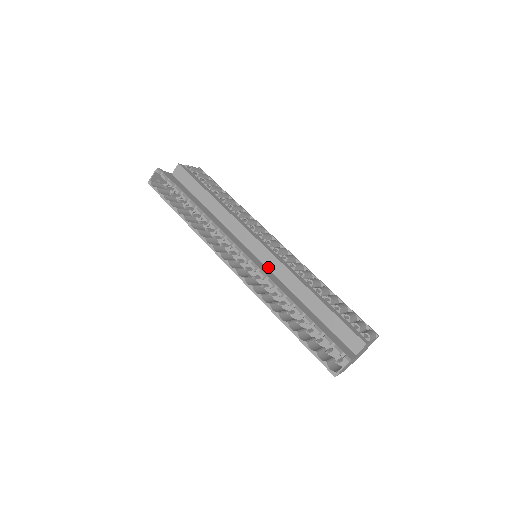
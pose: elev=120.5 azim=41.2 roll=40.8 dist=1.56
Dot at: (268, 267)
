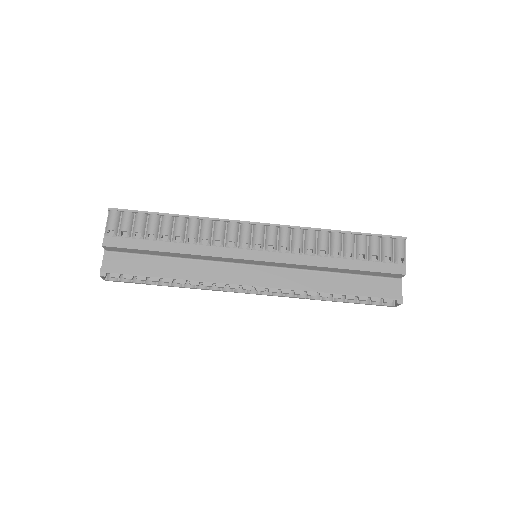
Dot at: (278, 267)
